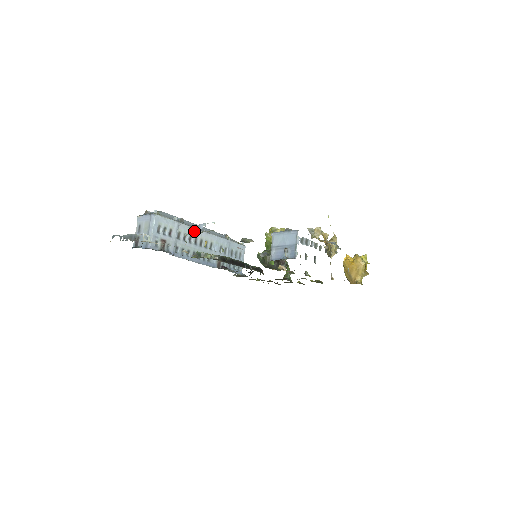
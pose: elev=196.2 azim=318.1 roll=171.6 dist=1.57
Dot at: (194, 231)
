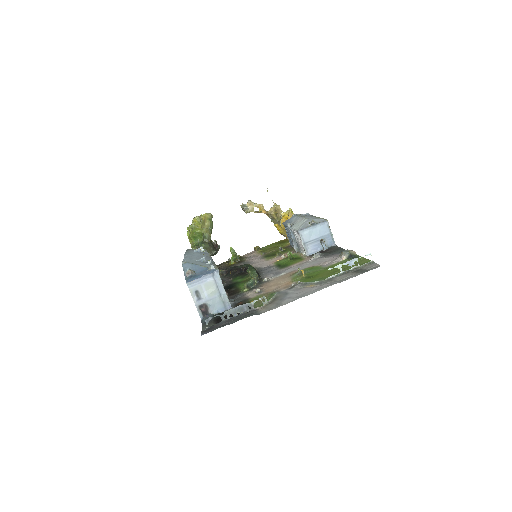
Dot at: occluded
